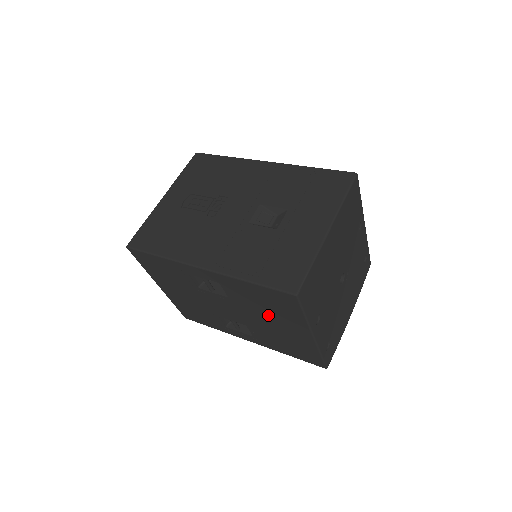
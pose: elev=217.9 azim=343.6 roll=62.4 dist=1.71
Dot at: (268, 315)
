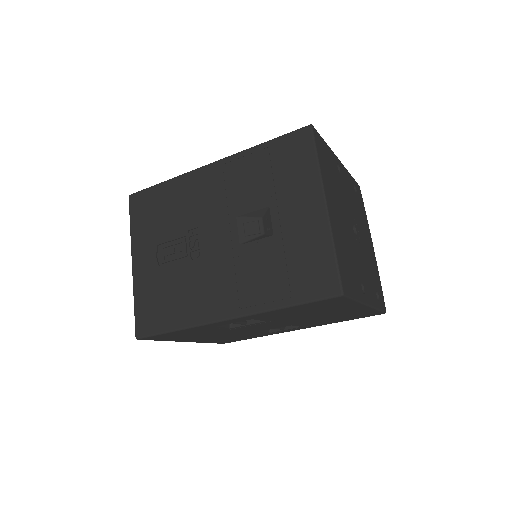
Dot at: (314, 314)
